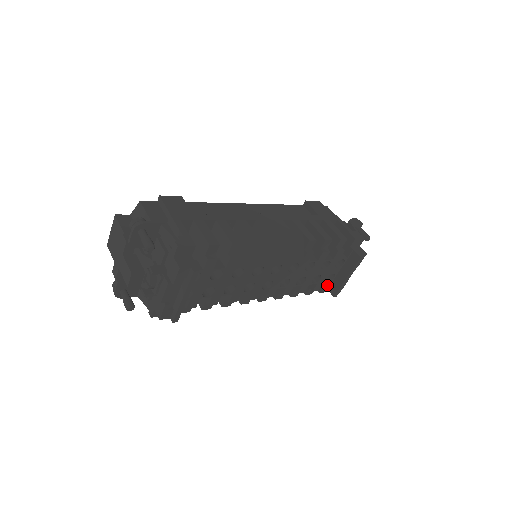
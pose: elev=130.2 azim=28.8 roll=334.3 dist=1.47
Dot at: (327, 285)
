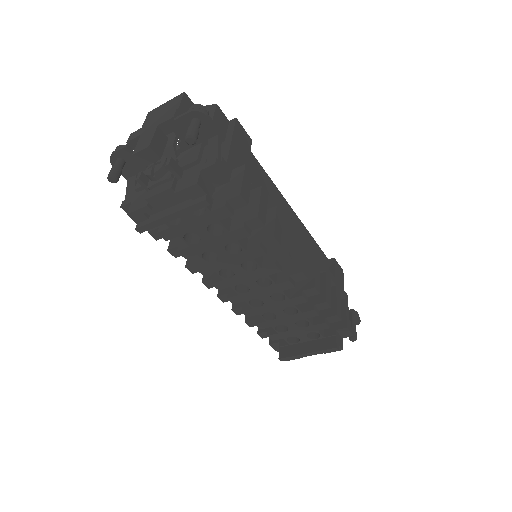
Dot at: (283, 344)
